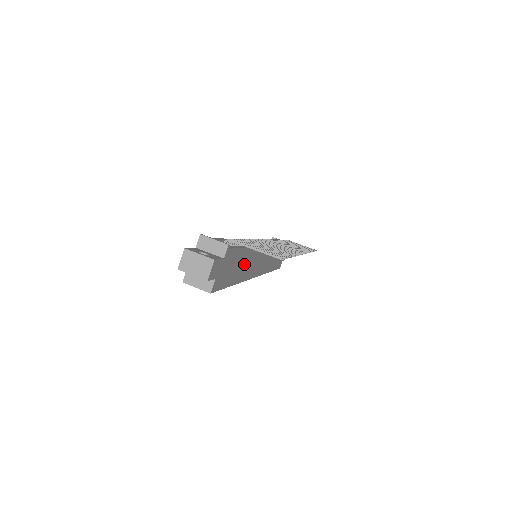
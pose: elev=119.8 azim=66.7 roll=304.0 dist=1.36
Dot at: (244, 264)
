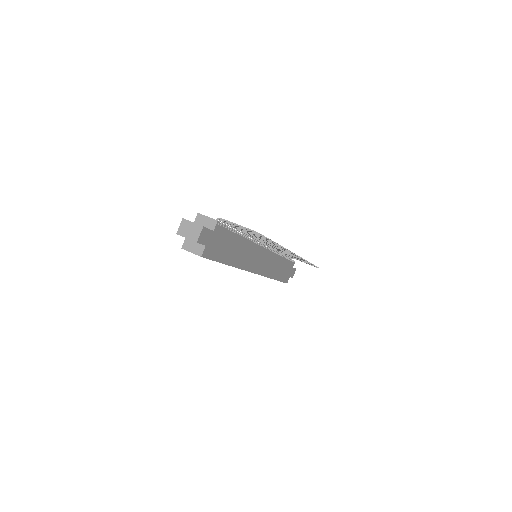
Dot at: (238, 251)
